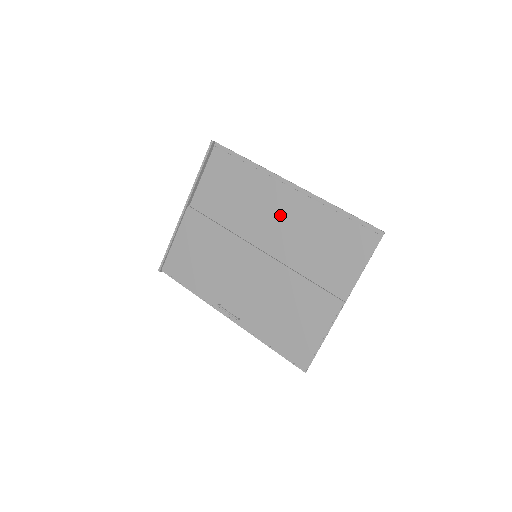
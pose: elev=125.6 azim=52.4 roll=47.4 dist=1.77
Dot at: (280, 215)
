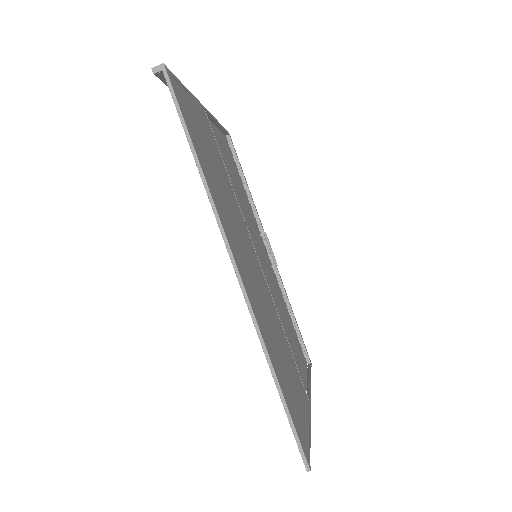
Dot at: (248, 269)
